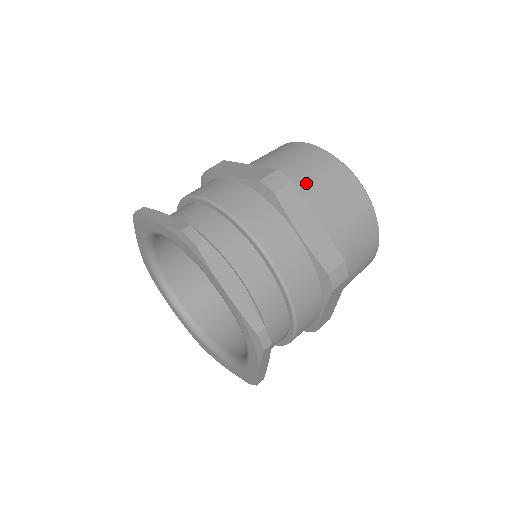
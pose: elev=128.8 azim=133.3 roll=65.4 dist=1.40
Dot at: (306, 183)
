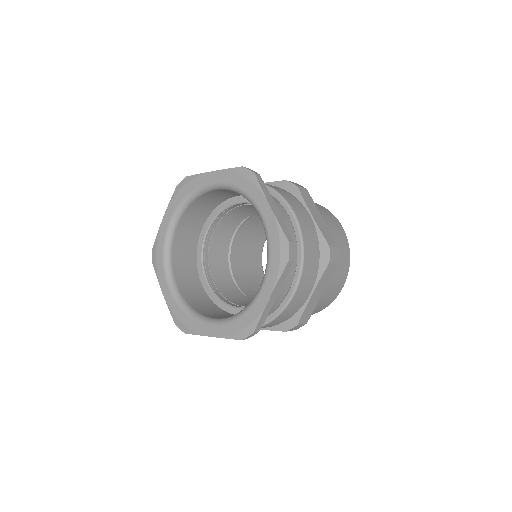
Dot at: occluded
